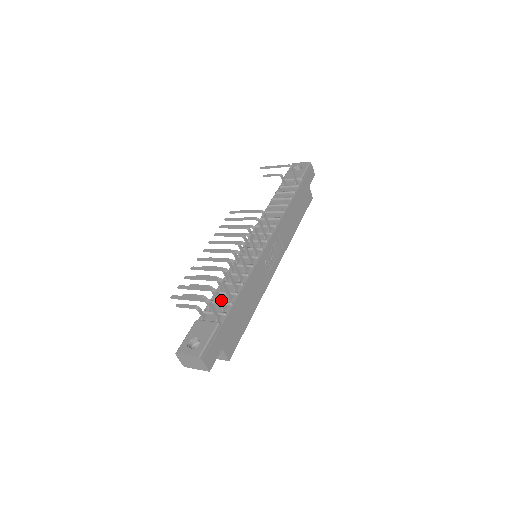
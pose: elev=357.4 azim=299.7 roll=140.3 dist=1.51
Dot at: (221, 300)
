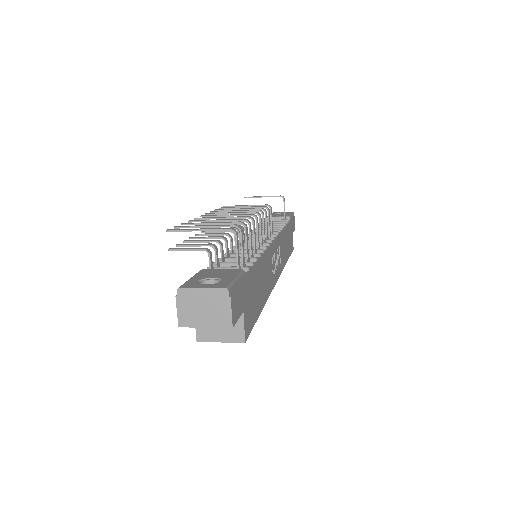
Dot at: (243, 249)
